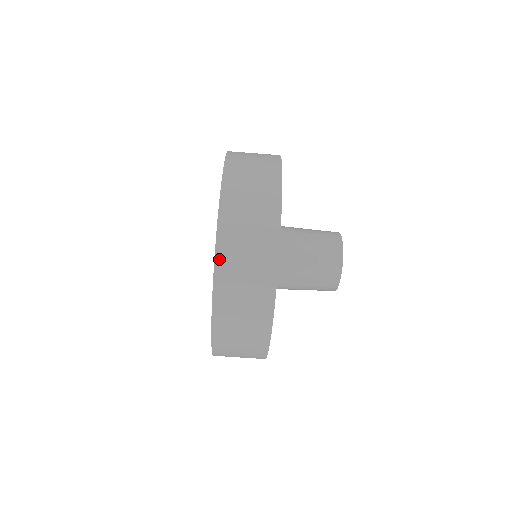
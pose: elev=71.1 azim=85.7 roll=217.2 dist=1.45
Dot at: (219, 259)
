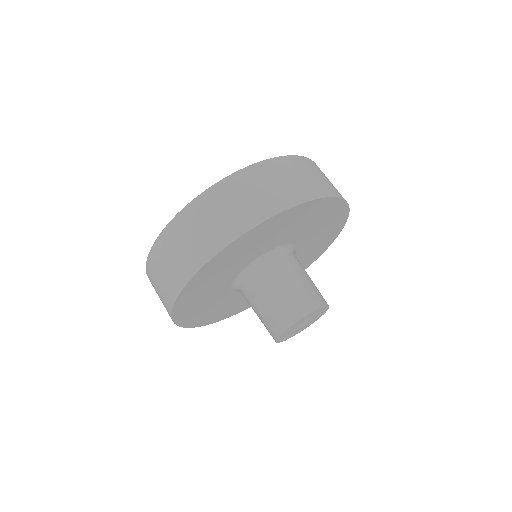
Dot at: (293, 158)
